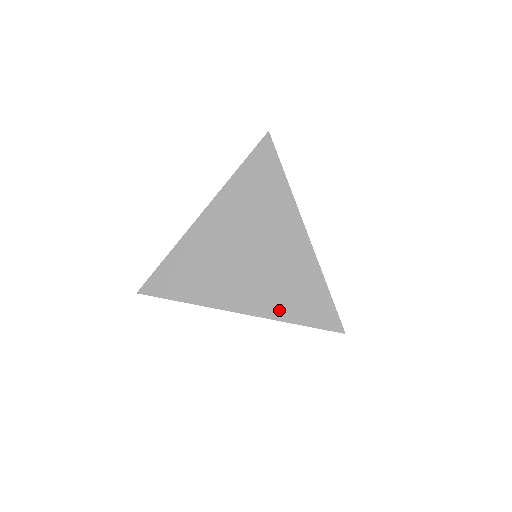
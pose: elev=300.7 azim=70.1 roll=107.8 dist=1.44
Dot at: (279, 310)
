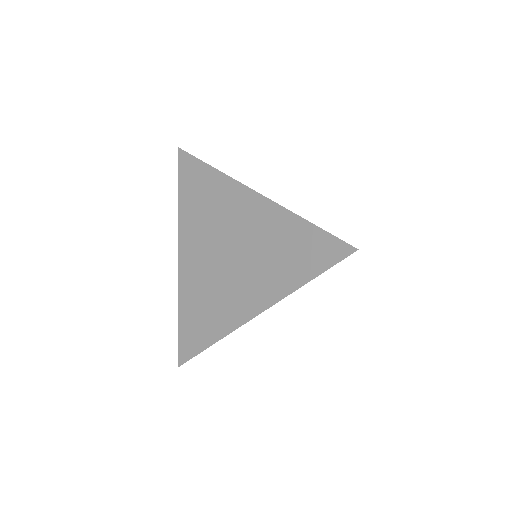
Dot at: (287, 281)
